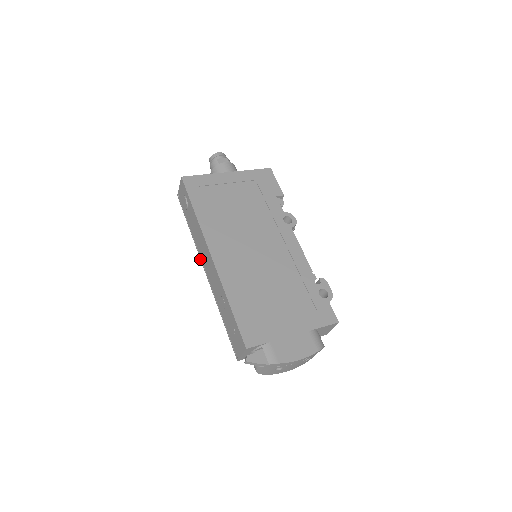
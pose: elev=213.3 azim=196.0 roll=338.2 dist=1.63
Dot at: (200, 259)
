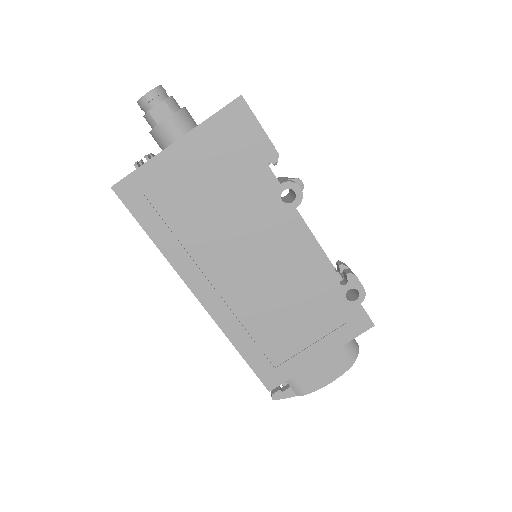
Dot at: occluded
